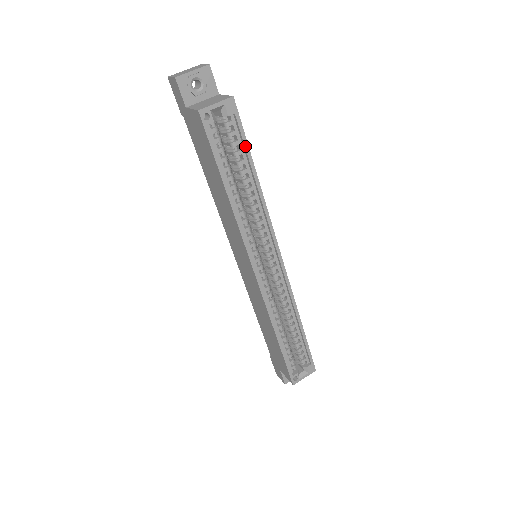
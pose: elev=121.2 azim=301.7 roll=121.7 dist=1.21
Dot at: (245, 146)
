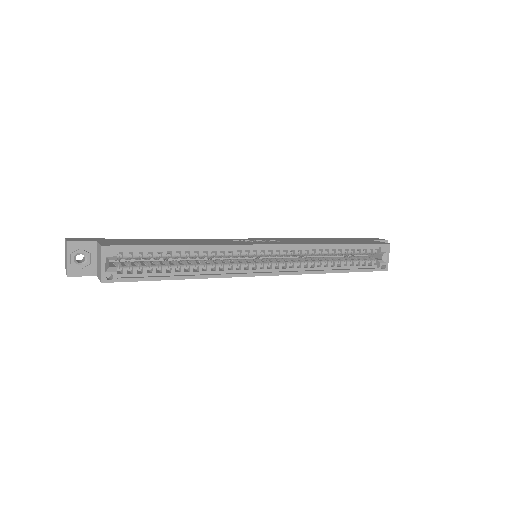
Dot at: (150, 249)
